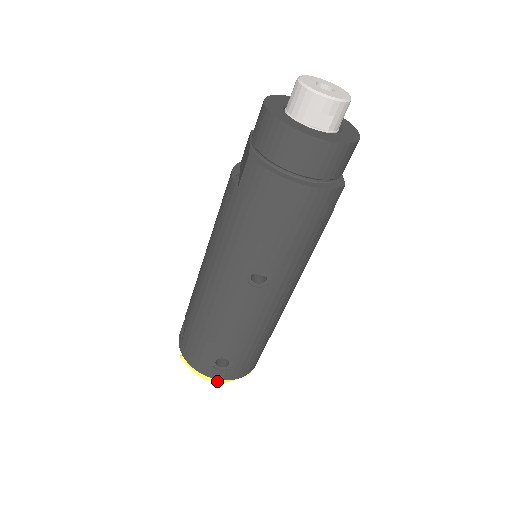
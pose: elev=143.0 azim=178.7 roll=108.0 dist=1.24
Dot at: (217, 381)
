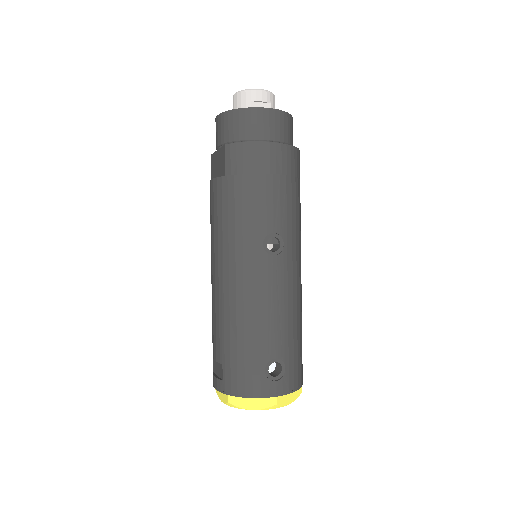
Dot at: (278, 402)
